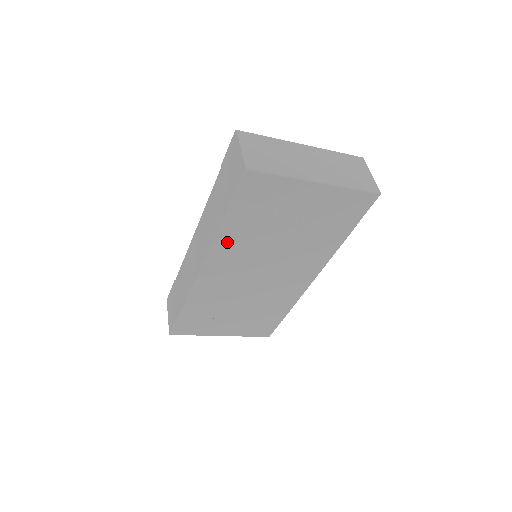
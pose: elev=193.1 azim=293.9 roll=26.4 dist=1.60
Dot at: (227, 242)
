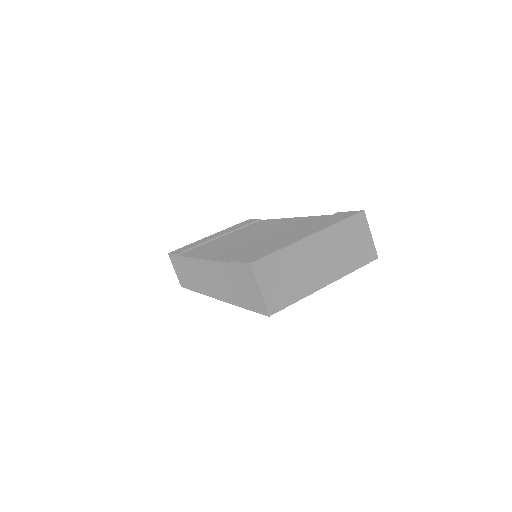
Dot at: occluded
